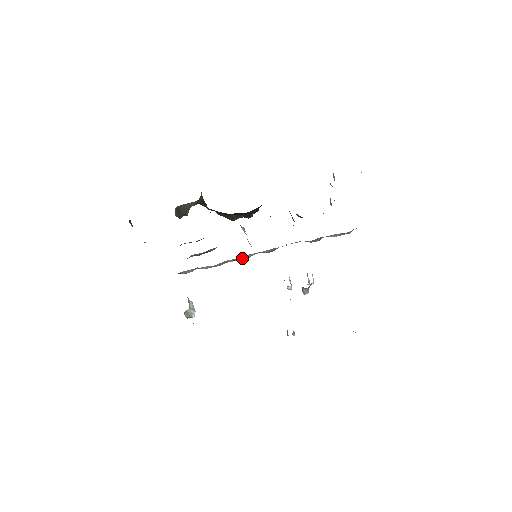
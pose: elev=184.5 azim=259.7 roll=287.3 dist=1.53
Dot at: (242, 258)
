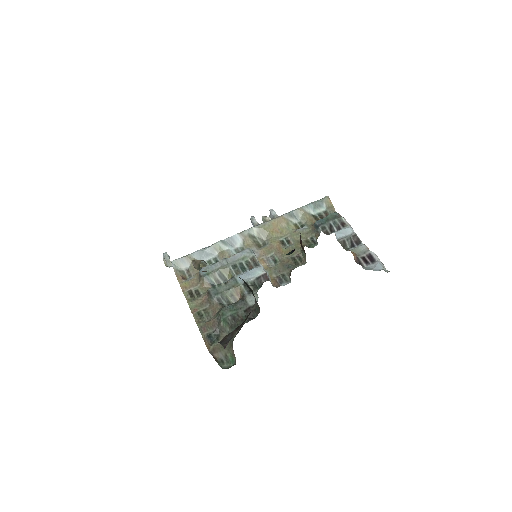
Dot at: (233, 242)
